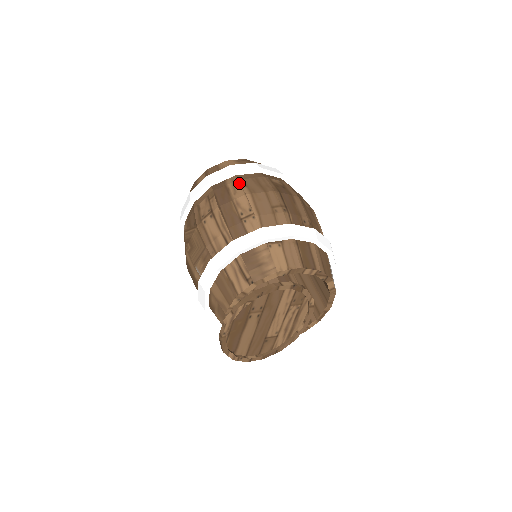
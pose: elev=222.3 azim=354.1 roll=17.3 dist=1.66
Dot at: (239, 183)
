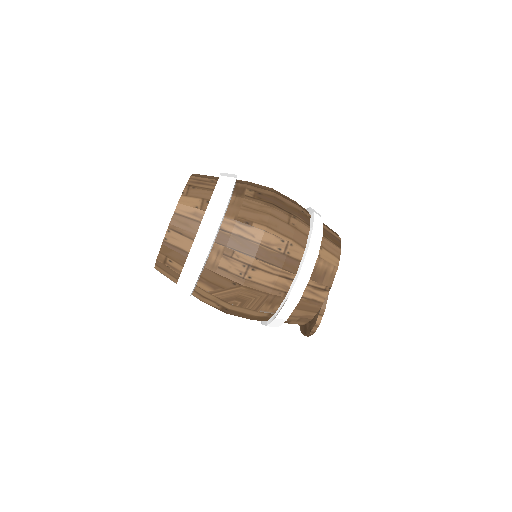
Dot at: (243, 224)
